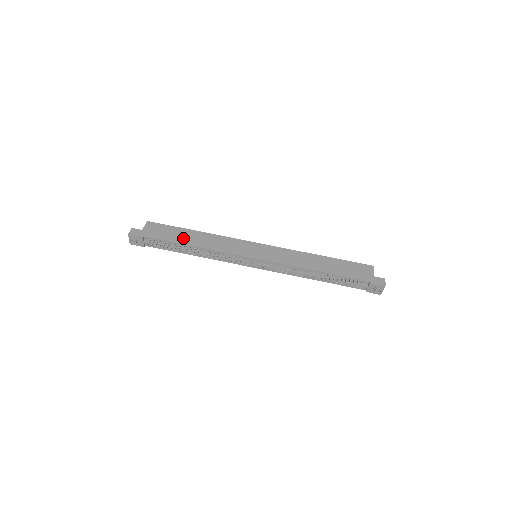
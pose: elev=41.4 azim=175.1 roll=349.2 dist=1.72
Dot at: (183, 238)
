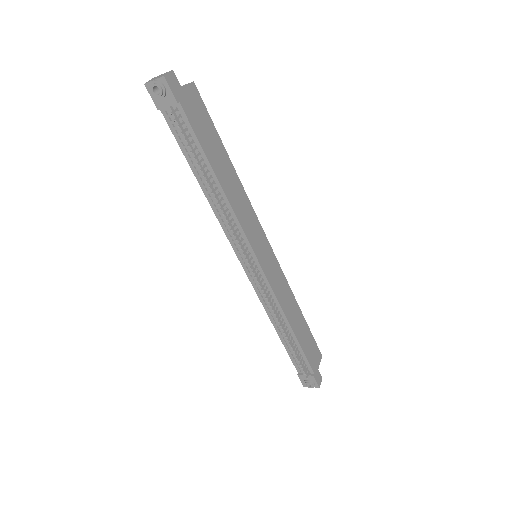
Dot at: (216, 159)
